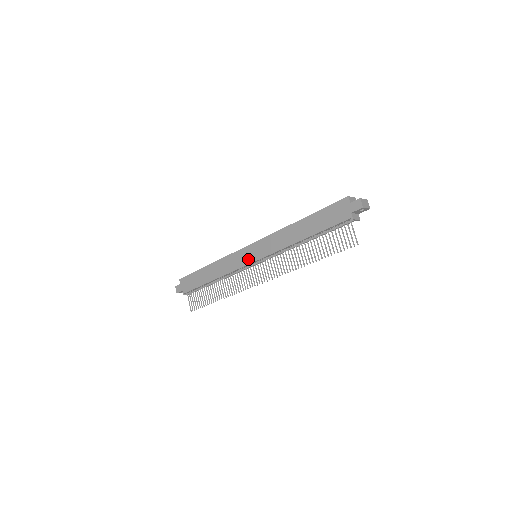
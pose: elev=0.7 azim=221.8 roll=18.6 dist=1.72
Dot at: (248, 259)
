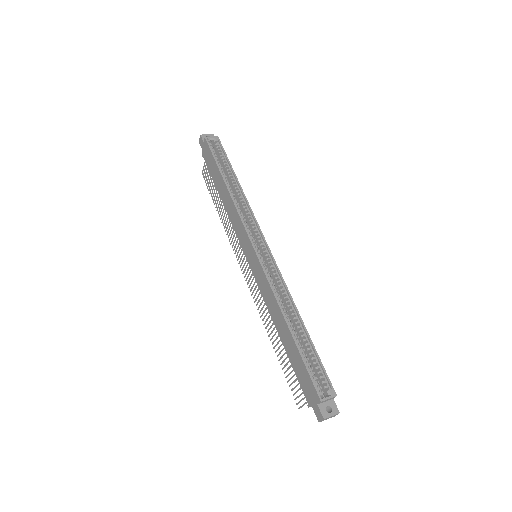
Dot at: (246, 251)
